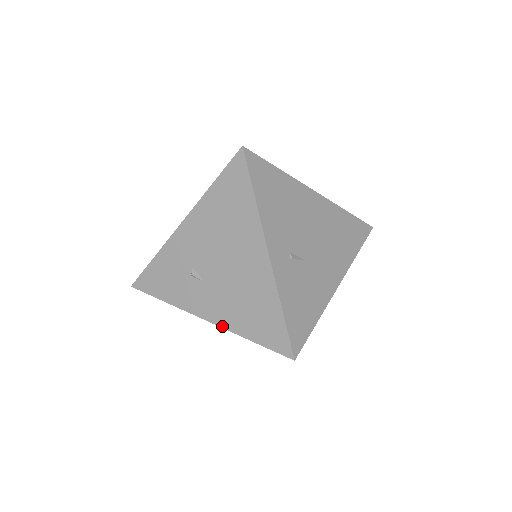
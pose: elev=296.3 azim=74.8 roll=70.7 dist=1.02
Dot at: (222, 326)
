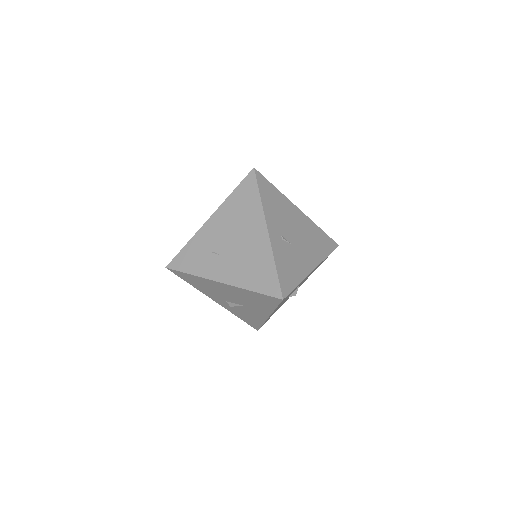
Dot at: (232, 284)
